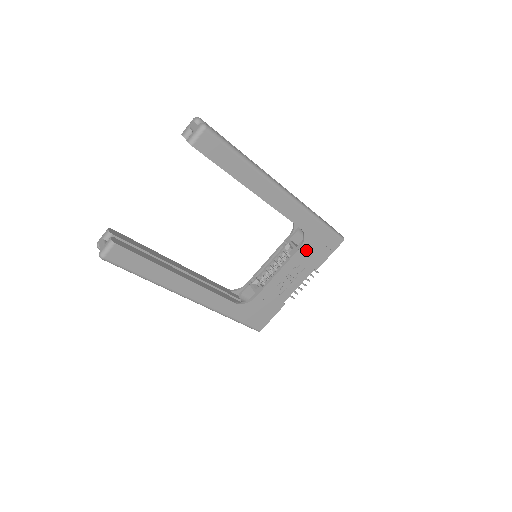
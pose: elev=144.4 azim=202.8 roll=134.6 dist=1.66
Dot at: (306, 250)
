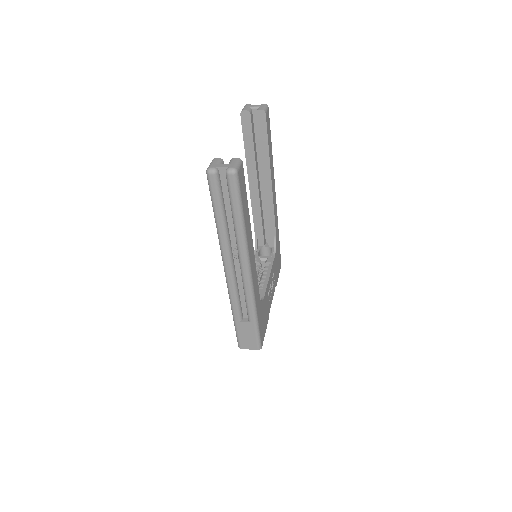
Dot at: (275, 260)
